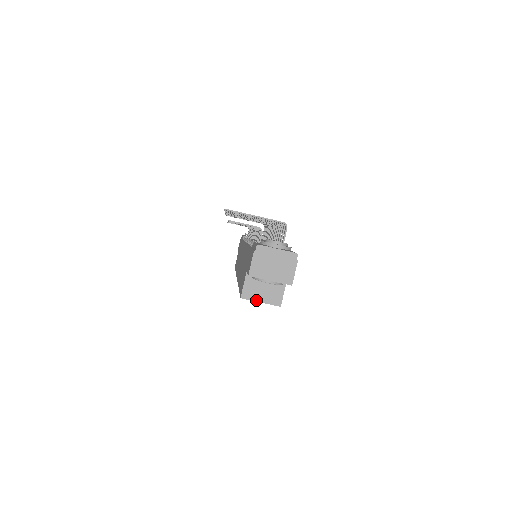
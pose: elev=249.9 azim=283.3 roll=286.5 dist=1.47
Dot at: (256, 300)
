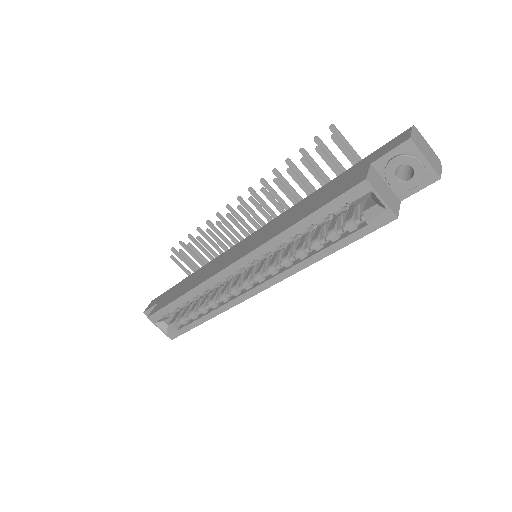
Dot at: (378, 193)
